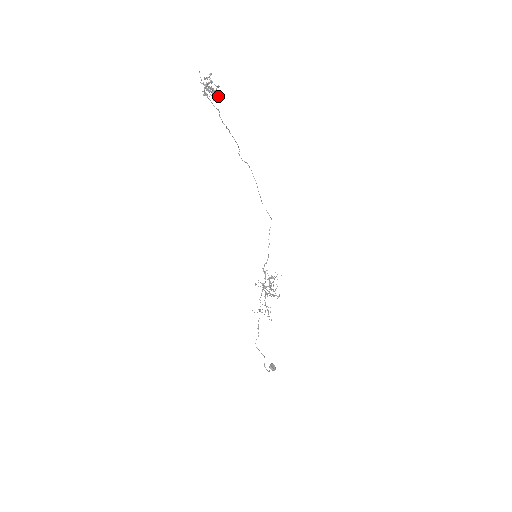
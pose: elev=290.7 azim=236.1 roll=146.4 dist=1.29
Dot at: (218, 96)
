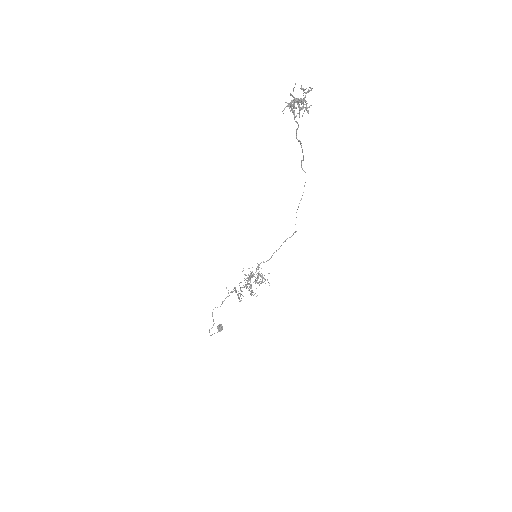
Dot at: occluded
